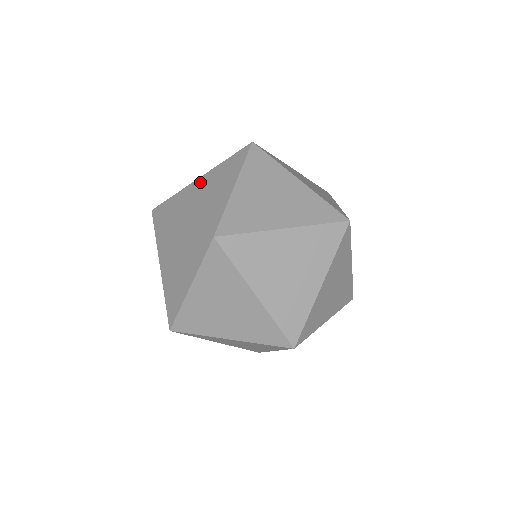
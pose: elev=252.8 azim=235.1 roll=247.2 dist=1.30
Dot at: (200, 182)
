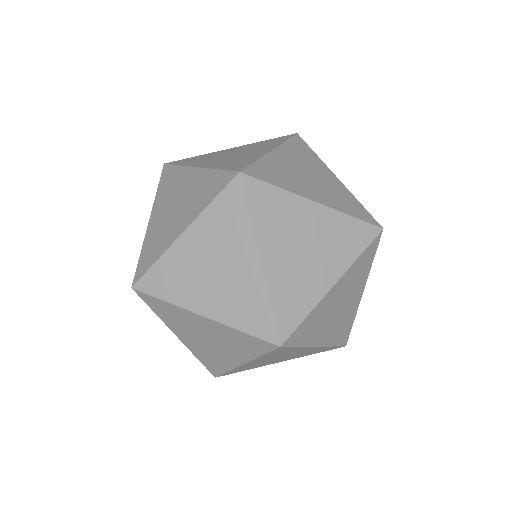
Dot at: (189, 245)
